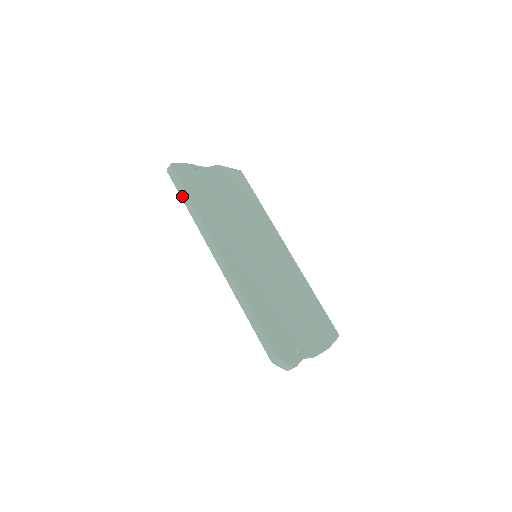
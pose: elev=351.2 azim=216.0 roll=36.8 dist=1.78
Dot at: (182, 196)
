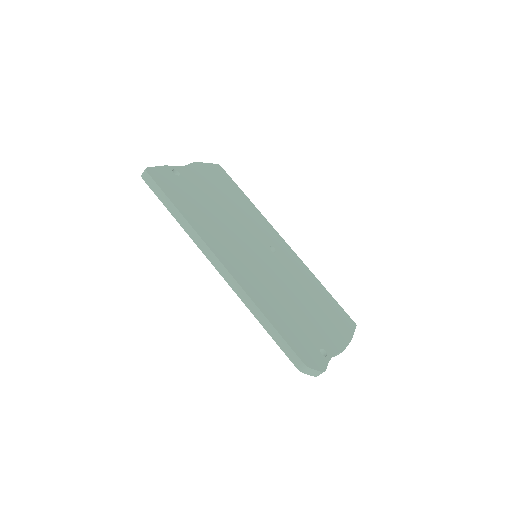
Dot at: (165, 204)
